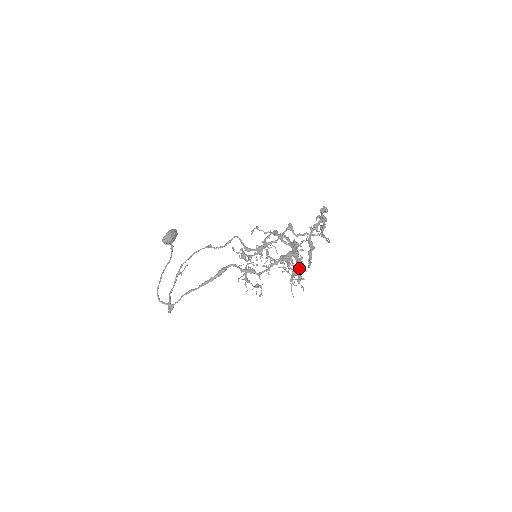
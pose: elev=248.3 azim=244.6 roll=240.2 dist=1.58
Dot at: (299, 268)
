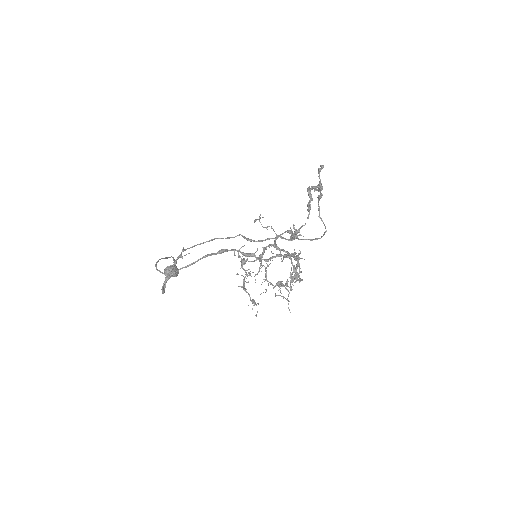
Dot at: (298, 257)
